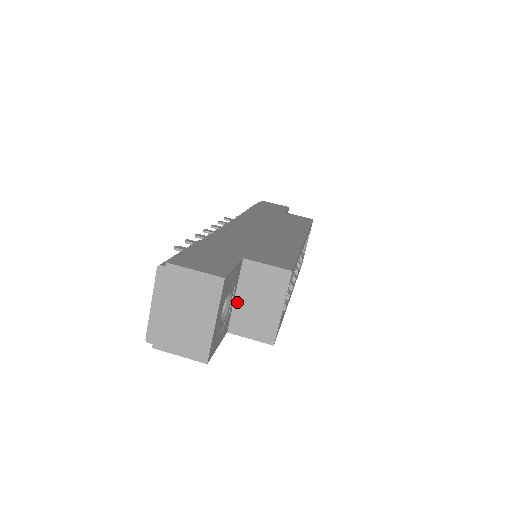
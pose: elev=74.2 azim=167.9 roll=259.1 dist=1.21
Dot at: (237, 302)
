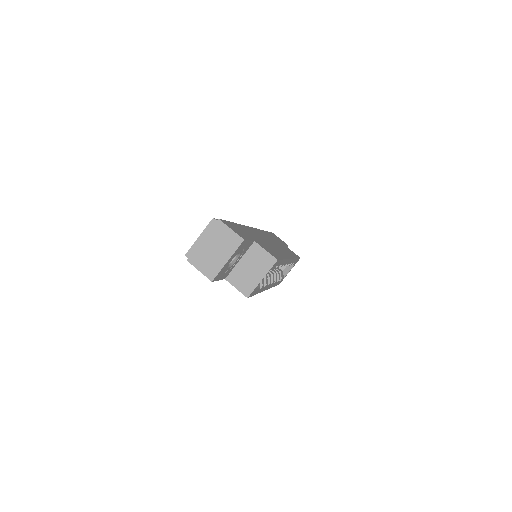
Dot at: (239, 264)
